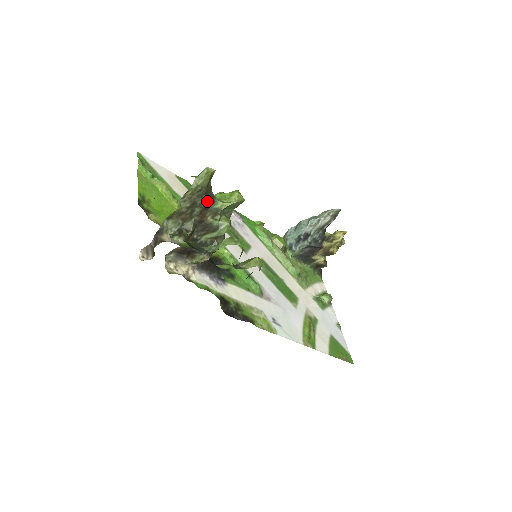
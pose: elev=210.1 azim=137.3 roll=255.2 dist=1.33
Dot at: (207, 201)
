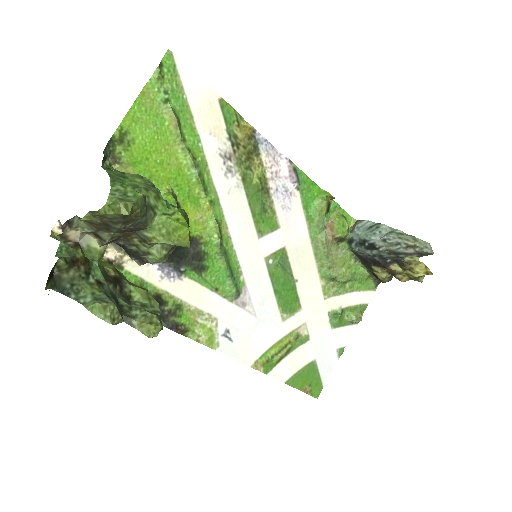
Dot at: (130, 227)
